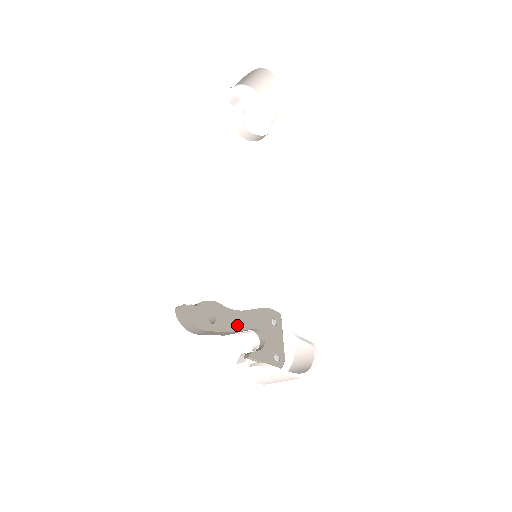
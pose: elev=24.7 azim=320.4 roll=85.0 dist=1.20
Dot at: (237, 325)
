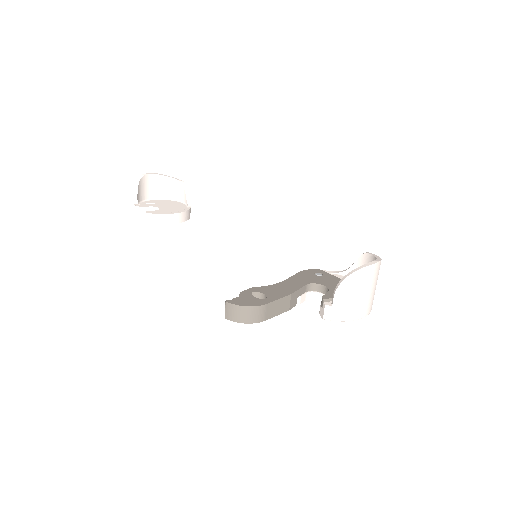
Dot at: (288, 290)
